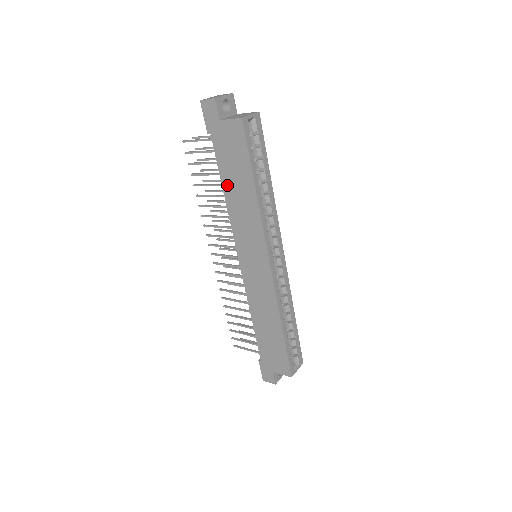
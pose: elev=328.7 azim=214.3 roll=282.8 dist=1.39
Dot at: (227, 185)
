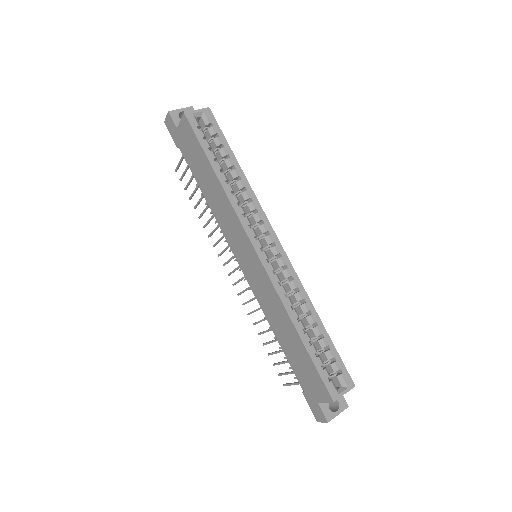
Dot at: (203, 187)
